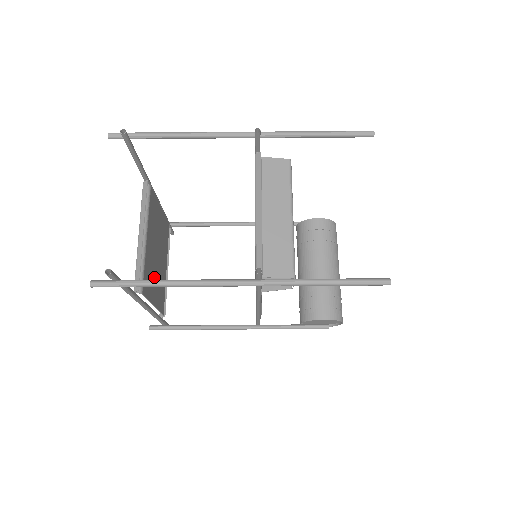
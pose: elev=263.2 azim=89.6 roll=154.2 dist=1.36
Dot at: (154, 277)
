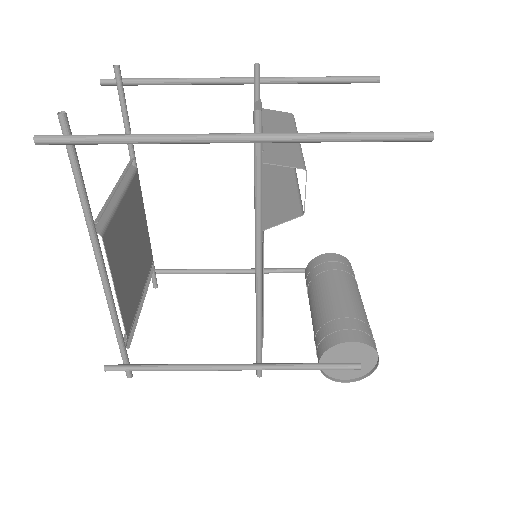
Dot at: (123, 262)
